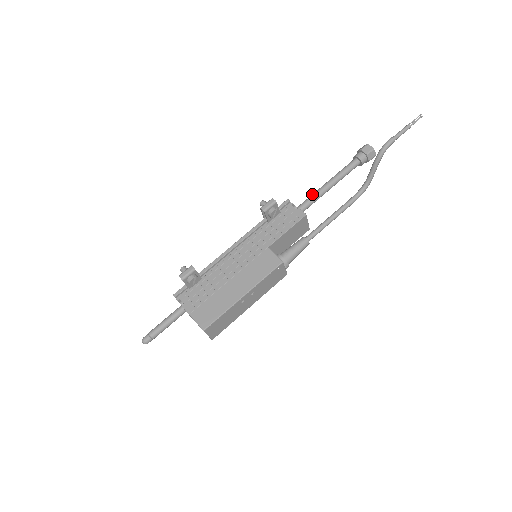
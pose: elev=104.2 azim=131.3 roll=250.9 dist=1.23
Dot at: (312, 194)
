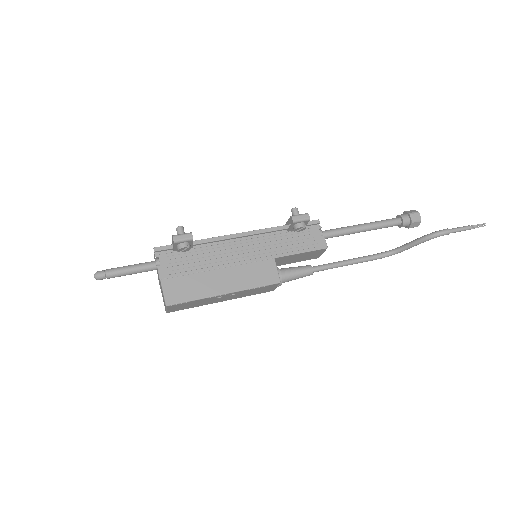
Dot at: (342, 227)
